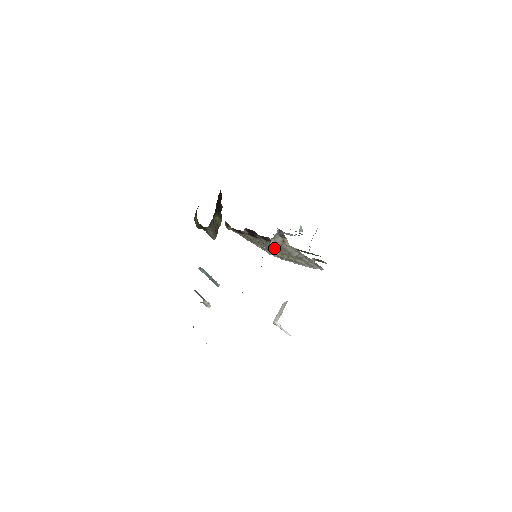
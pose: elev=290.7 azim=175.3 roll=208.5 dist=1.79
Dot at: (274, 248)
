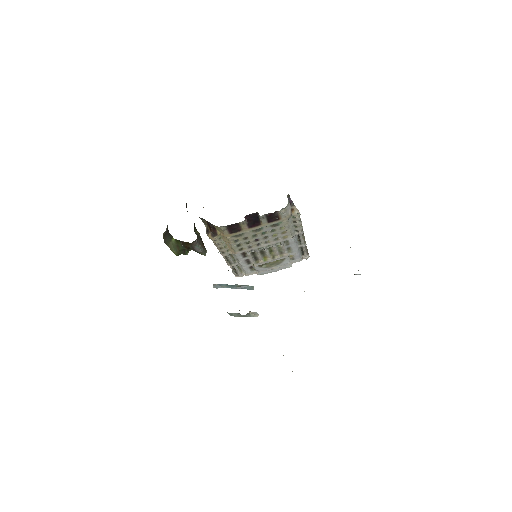
Dot at: (267, 242)
